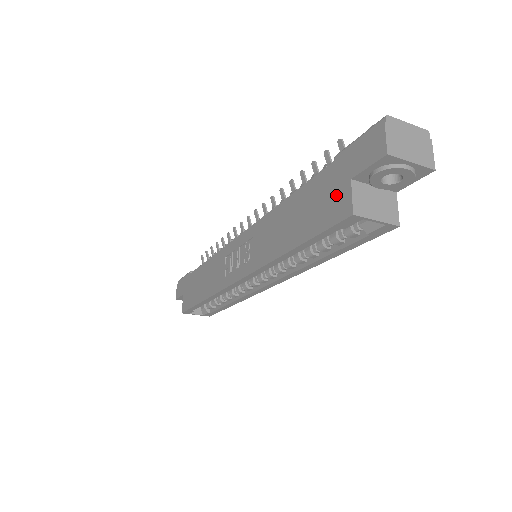
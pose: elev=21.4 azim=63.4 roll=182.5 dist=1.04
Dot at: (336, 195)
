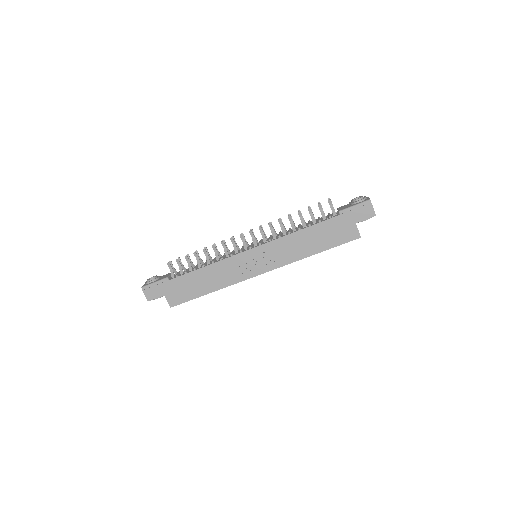
Dot at: (347, 229)
